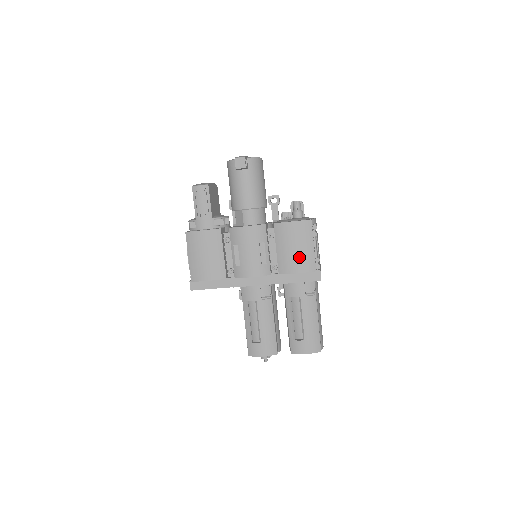
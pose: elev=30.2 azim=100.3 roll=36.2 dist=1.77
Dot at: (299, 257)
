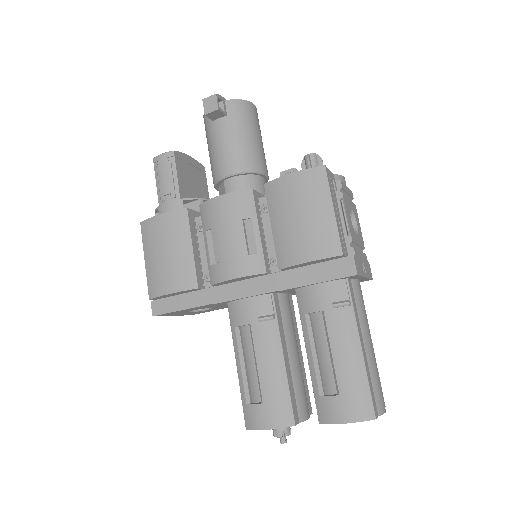
Dot at: (308, 232)
